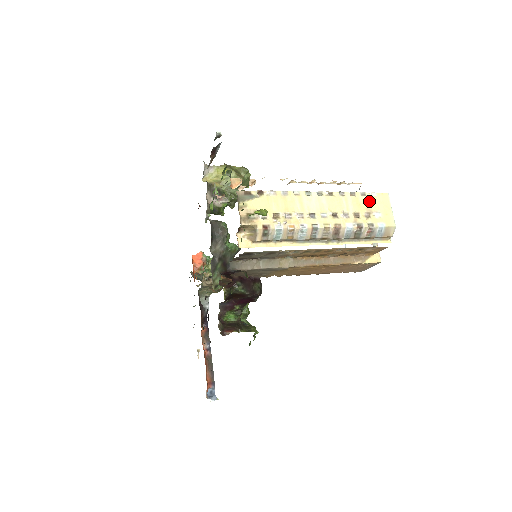
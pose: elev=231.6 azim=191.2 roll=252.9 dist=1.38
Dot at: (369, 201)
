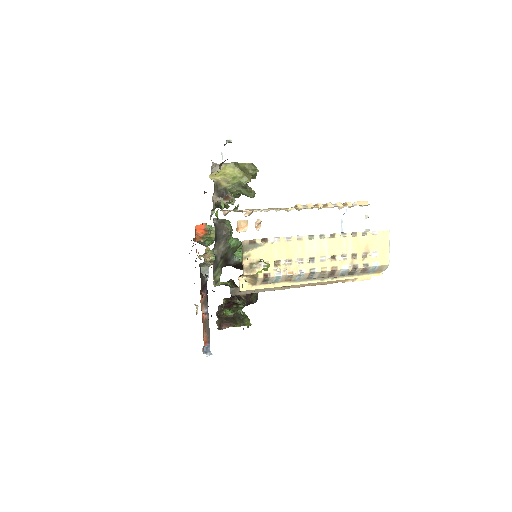
Dot at: (369, 241)
